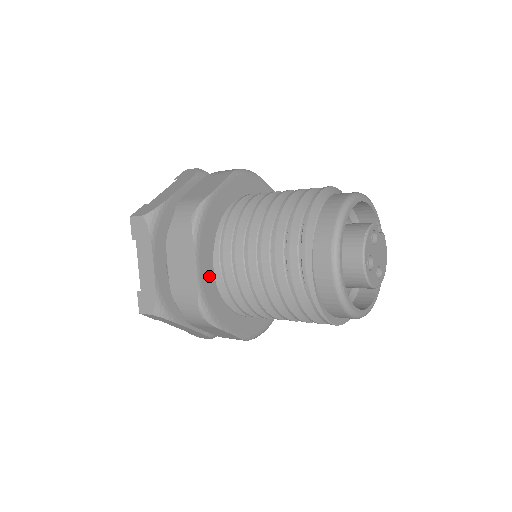
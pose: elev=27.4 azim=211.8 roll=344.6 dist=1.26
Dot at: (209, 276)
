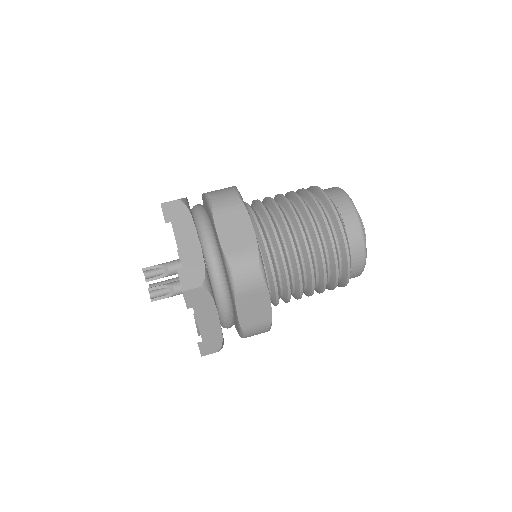
Dot at: occluded
